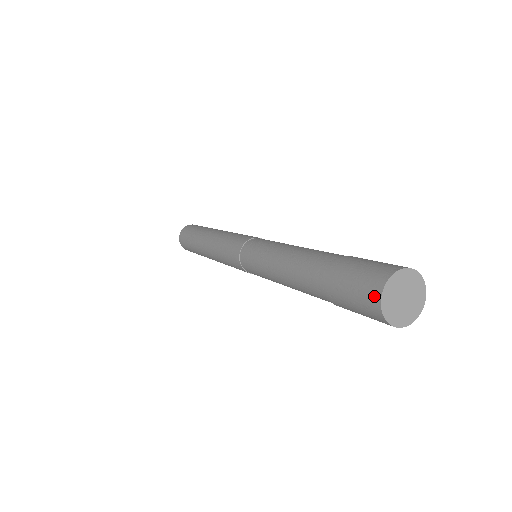
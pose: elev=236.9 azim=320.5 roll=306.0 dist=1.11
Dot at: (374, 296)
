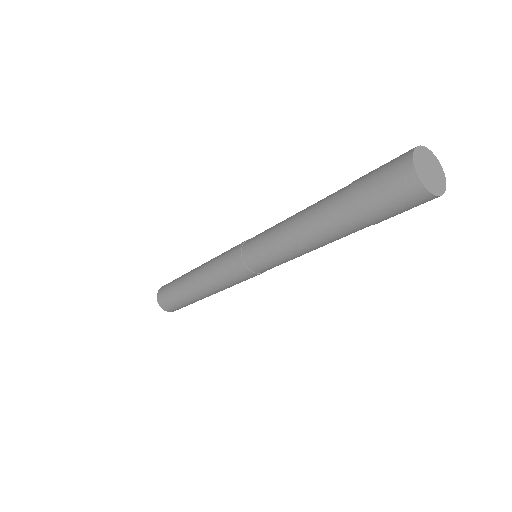
Dot at: (408, 151)
